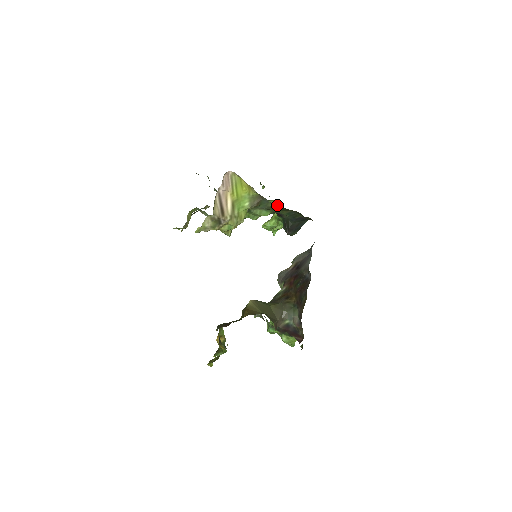
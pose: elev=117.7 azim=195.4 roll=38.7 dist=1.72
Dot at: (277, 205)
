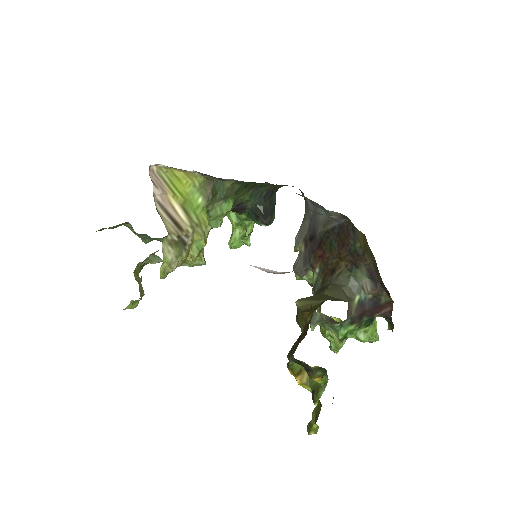
Dot at: occluded
